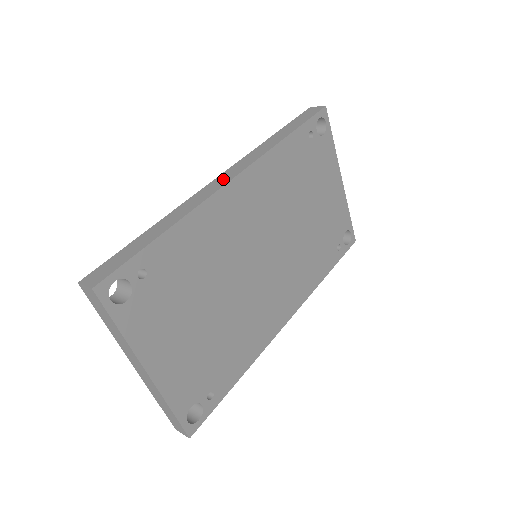
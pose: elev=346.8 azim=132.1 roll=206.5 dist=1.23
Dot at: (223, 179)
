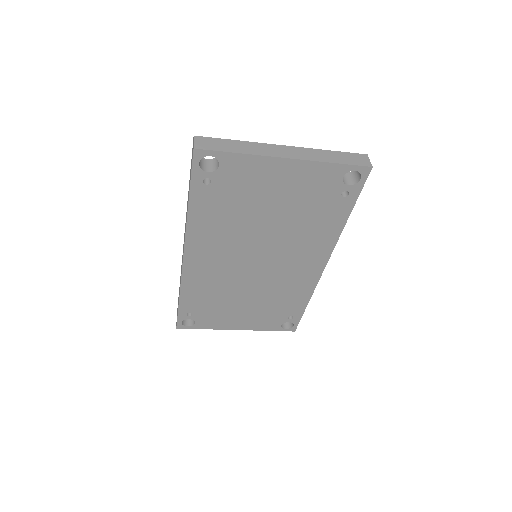
Dot at: occluded
